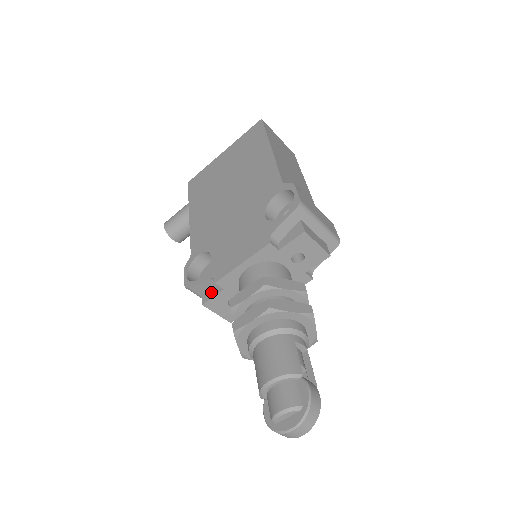
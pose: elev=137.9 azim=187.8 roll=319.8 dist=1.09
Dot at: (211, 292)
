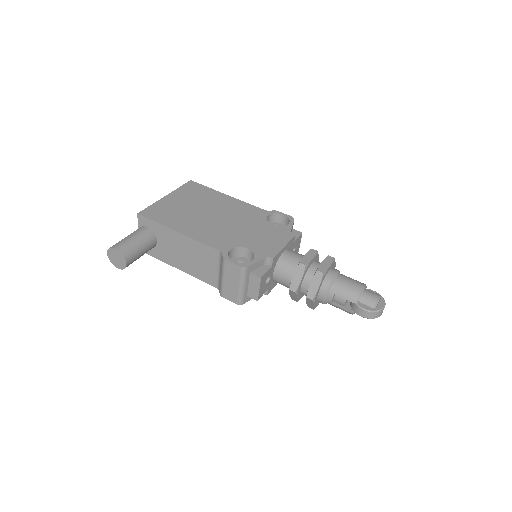
Dot at: (261, 270)
